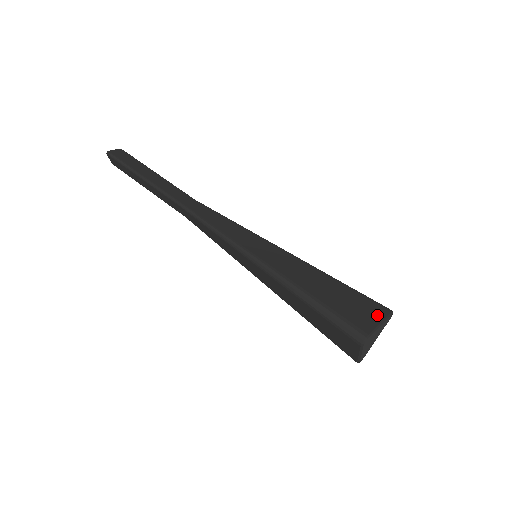
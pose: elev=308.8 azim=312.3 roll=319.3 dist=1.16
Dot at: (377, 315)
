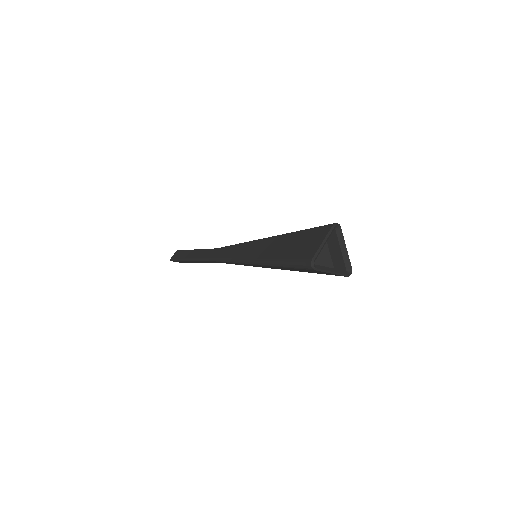
Dot at: (343, 254)
